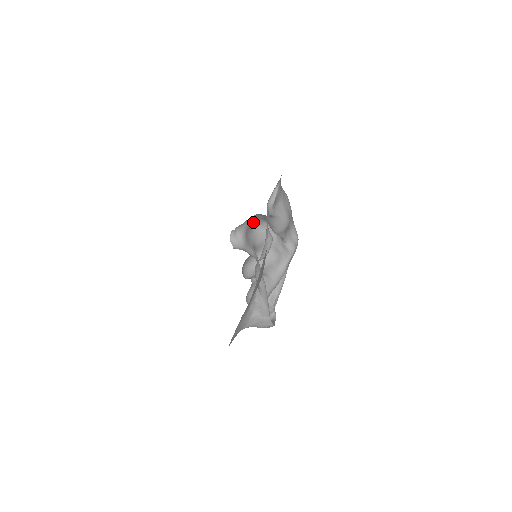
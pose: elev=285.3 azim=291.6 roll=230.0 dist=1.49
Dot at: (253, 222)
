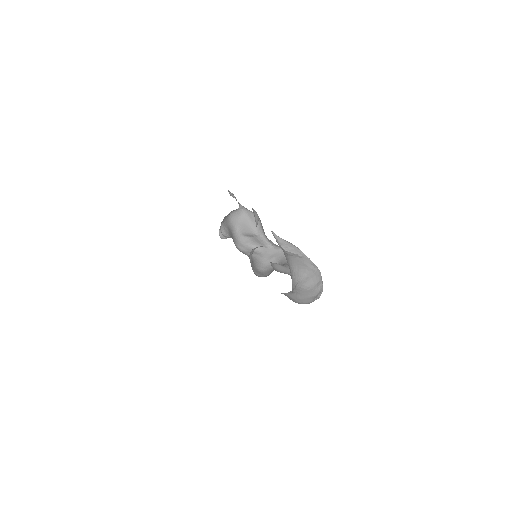
Dot at: (233, 239)
